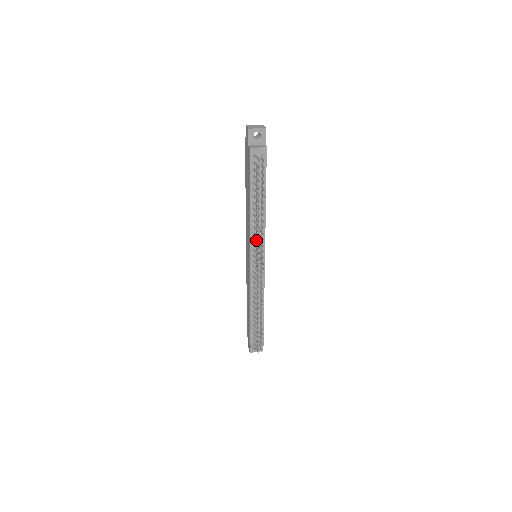
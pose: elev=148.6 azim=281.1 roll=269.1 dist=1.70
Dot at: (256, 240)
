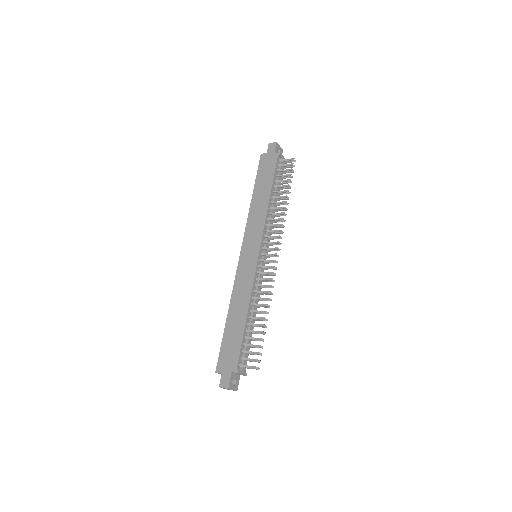
Dot at: (271, 230)
